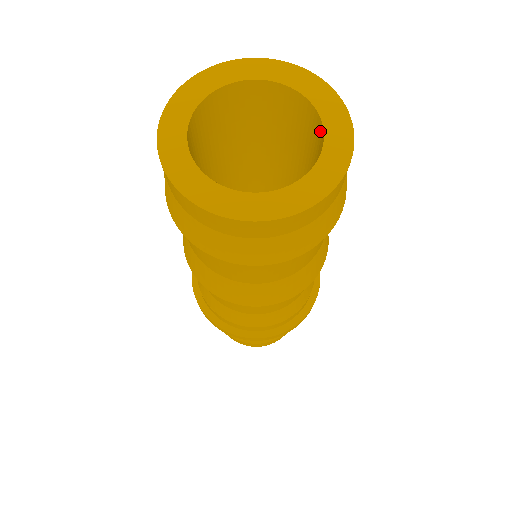
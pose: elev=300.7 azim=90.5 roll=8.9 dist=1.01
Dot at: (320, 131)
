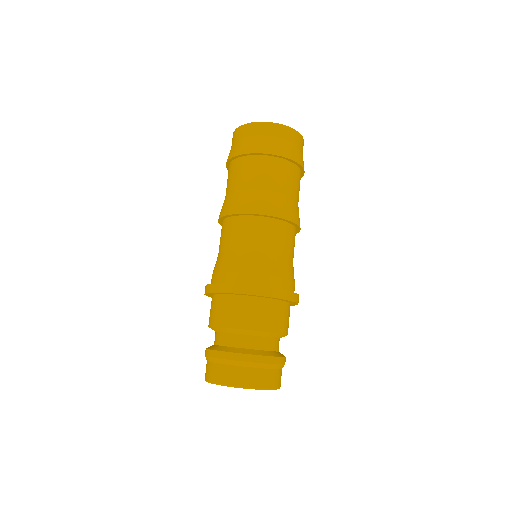
Dot at: occluded
